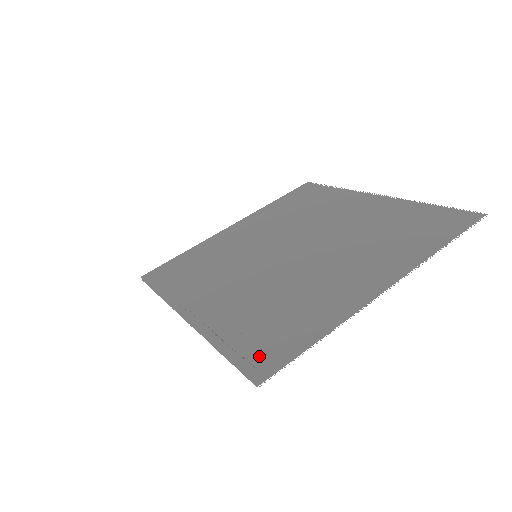
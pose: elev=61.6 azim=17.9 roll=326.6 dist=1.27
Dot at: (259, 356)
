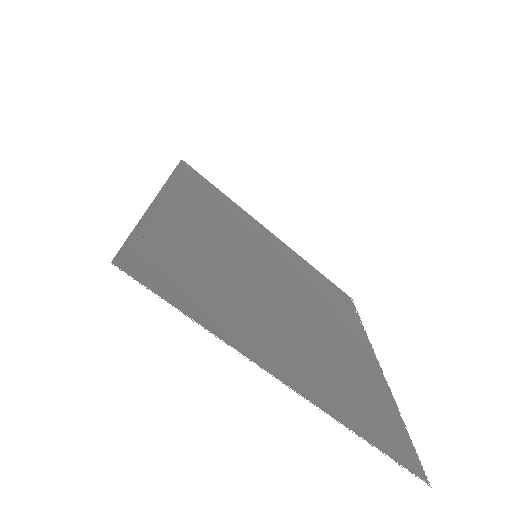
Dot at: (150, 262)
